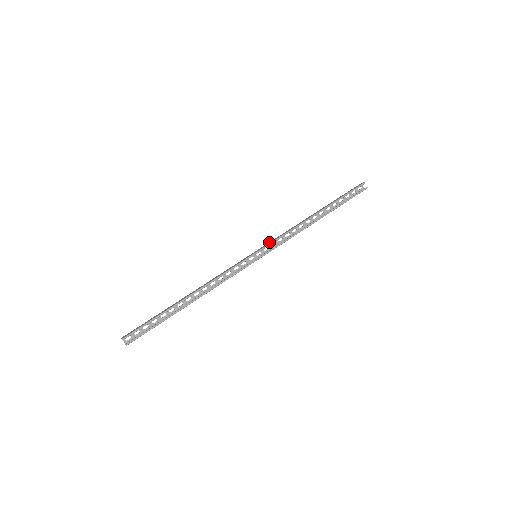
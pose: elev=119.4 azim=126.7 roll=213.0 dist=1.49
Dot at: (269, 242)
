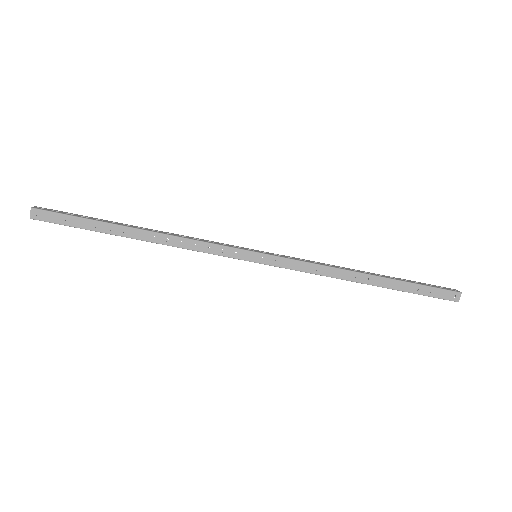
Dot at: (286, 260)
